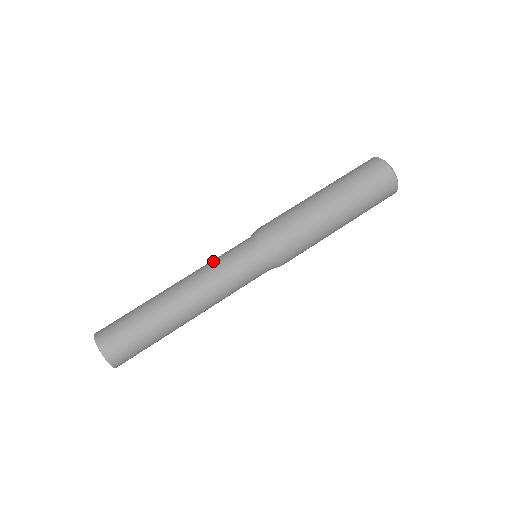
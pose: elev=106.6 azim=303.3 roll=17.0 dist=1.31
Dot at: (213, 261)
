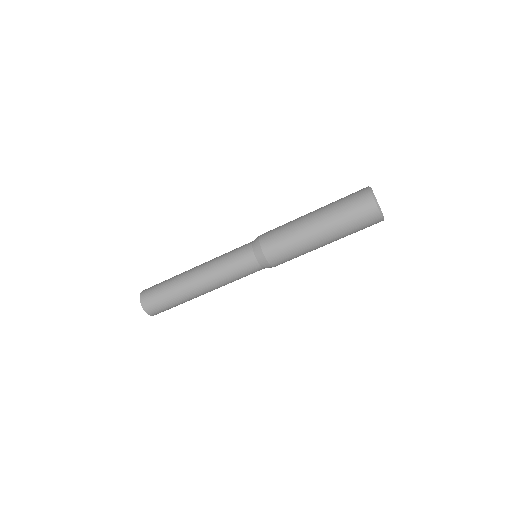
Dot at: (224, 268)
